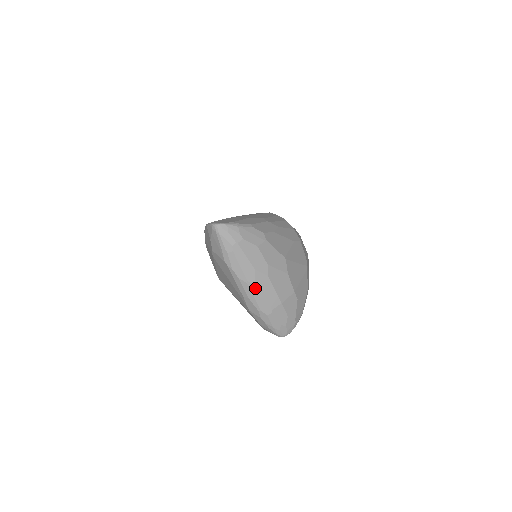
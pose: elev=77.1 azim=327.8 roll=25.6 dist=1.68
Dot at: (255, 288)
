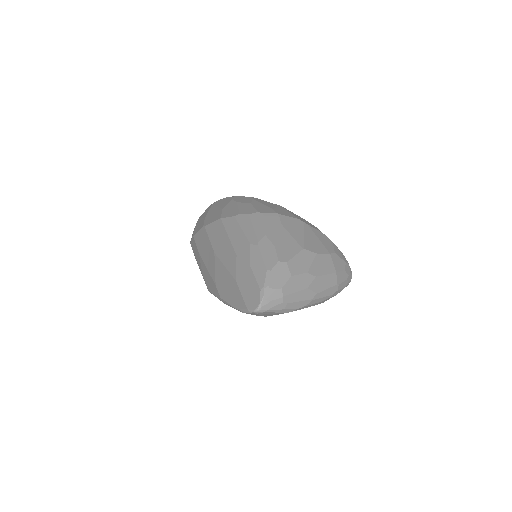
Dot at: (319, 294)
